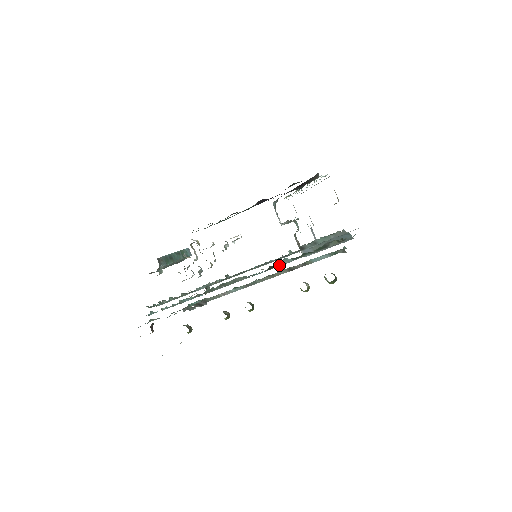
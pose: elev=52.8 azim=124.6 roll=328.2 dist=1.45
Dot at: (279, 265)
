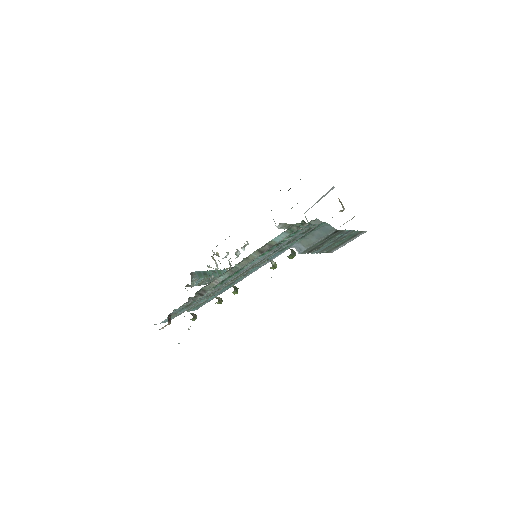
Dot at: occluded
